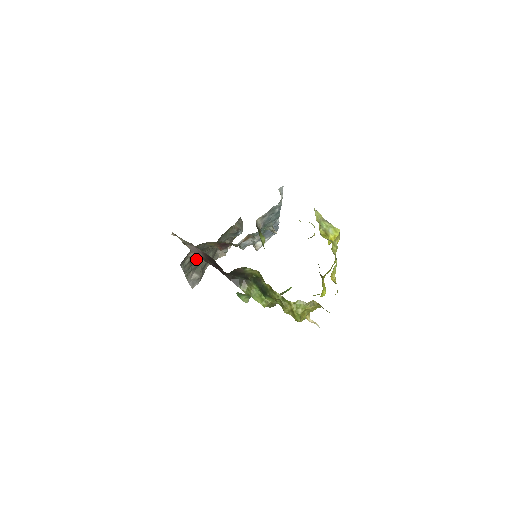
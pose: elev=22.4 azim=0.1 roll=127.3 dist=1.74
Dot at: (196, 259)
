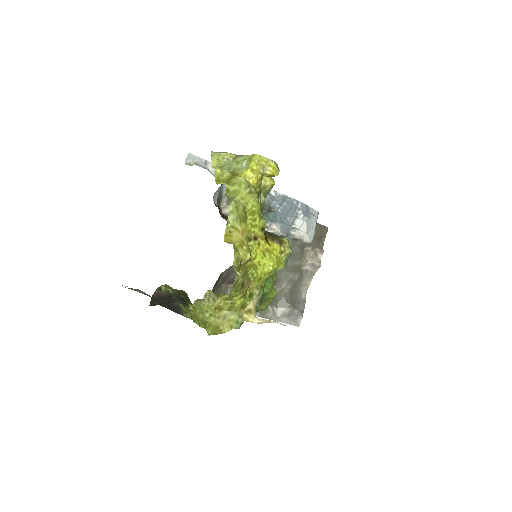
Dot at: occluded
